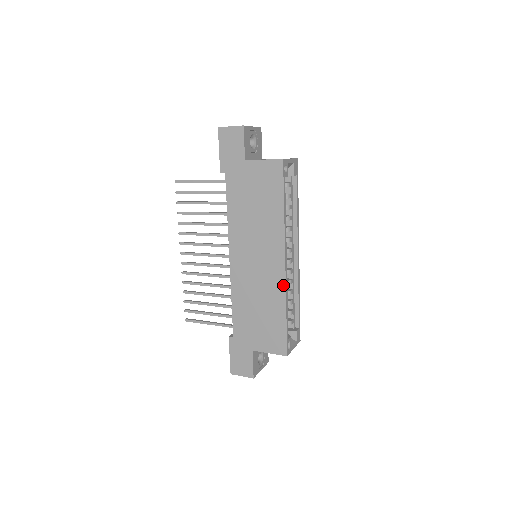
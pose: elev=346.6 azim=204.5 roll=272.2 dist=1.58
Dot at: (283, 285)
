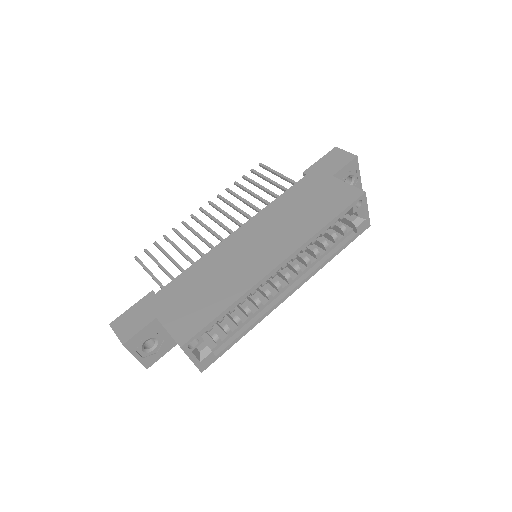
Dot at: (255, 281)
